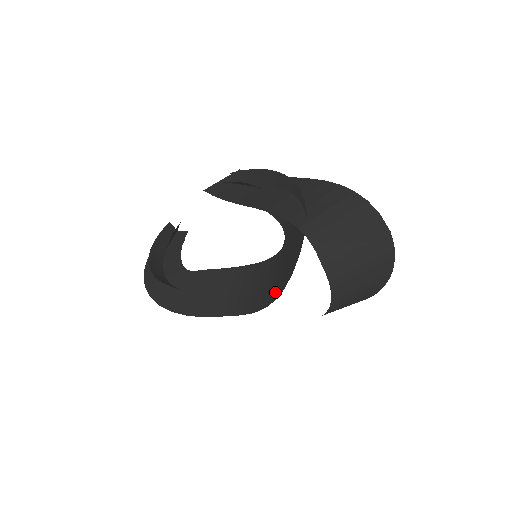
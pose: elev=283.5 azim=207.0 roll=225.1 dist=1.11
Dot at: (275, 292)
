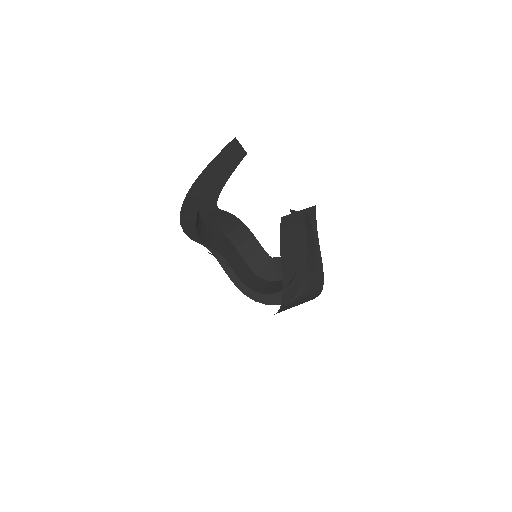
Dot at: (241, 282)
